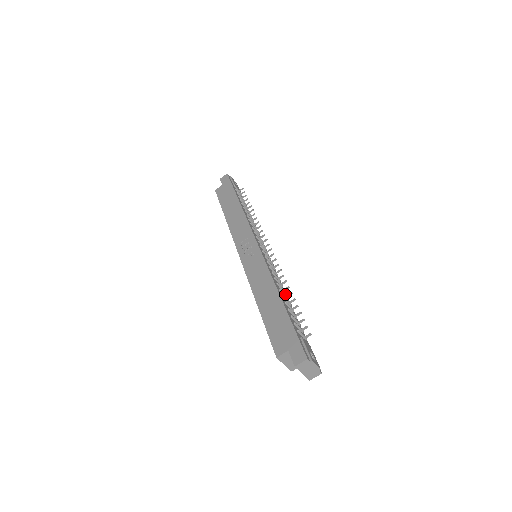
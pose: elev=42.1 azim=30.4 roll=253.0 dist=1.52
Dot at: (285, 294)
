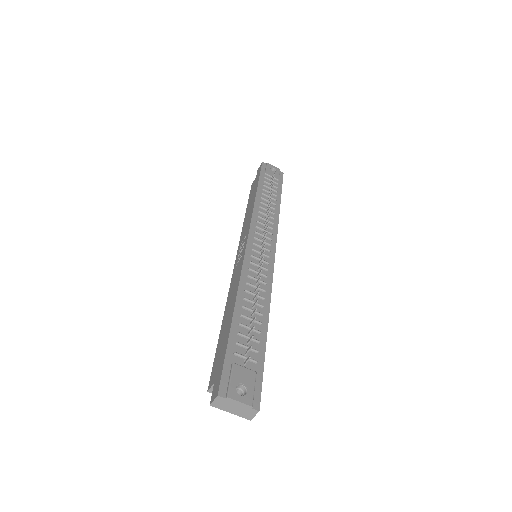
Dot at: (255, 302)
